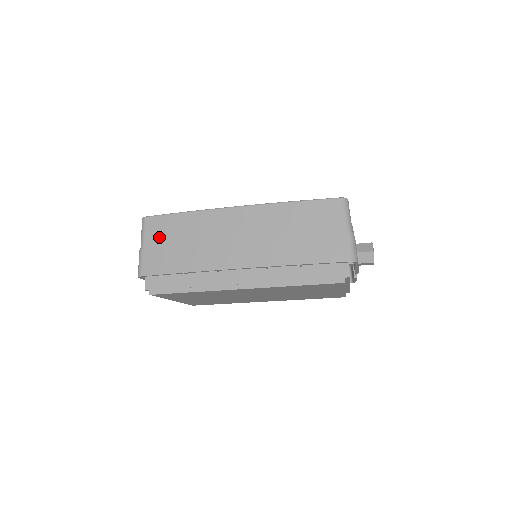
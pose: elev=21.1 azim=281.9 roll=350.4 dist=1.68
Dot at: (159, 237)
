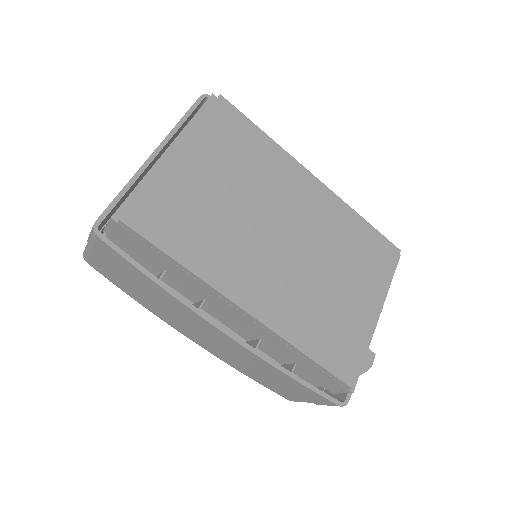
Dot at: occluded
